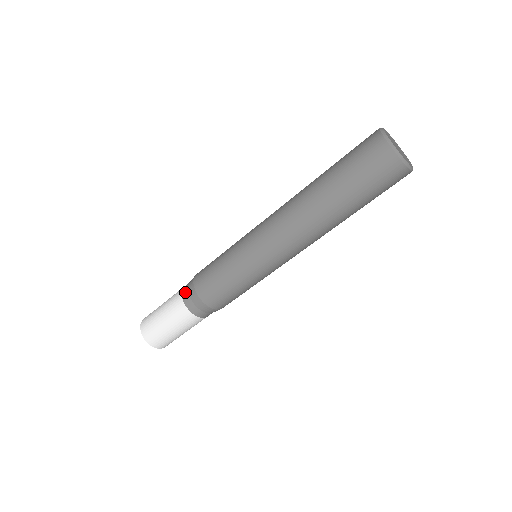
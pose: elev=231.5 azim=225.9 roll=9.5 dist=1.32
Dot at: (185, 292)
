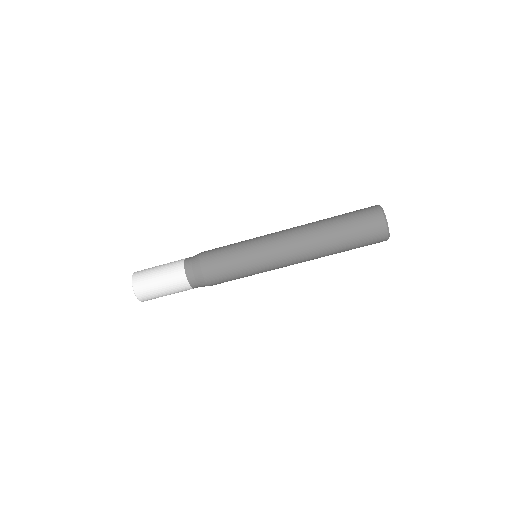
Dot at: (189, 267)
